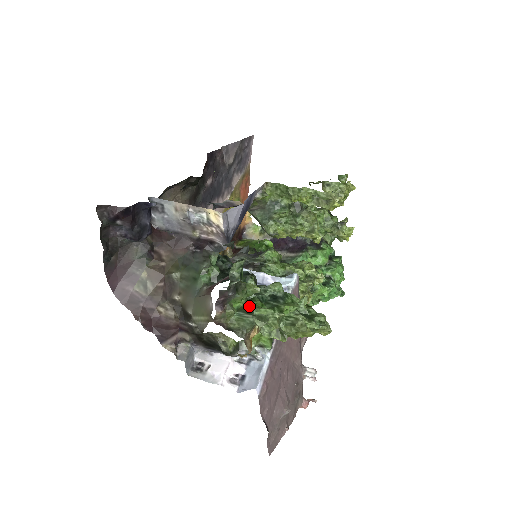
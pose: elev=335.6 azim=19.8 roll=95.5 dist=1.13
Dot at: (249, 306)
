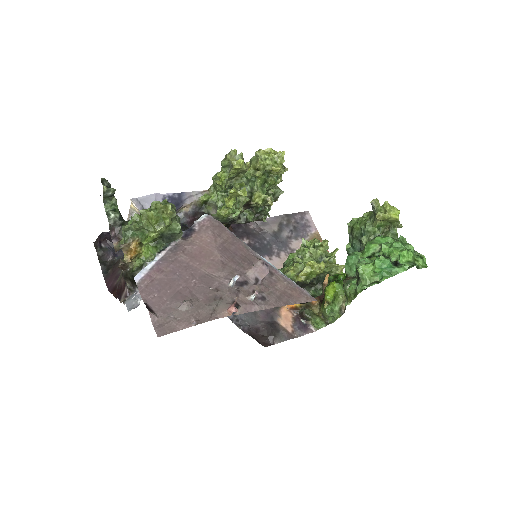
Dot at: occluded
